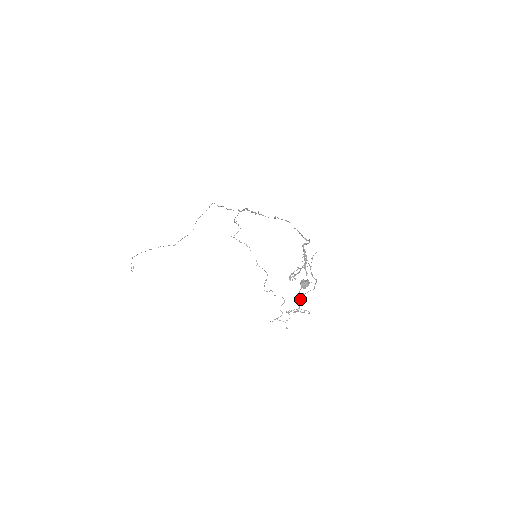
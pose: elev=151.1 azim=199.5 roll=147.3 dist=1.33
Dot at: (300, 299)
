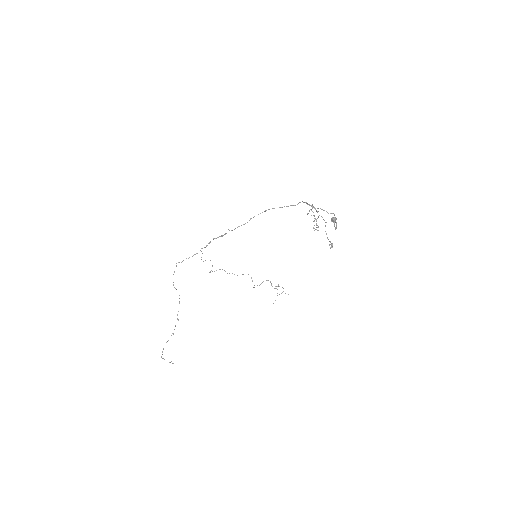
Dot at: (327, 238)
